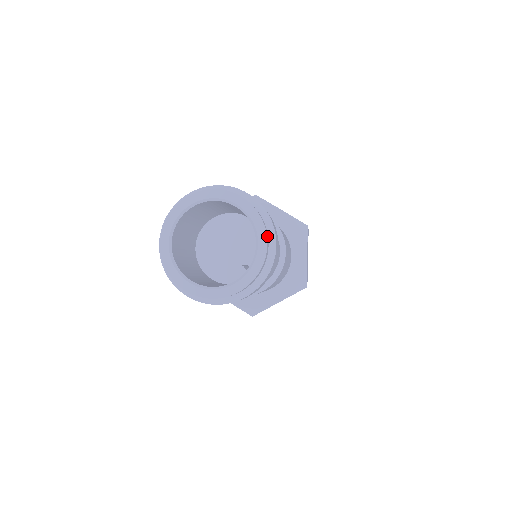
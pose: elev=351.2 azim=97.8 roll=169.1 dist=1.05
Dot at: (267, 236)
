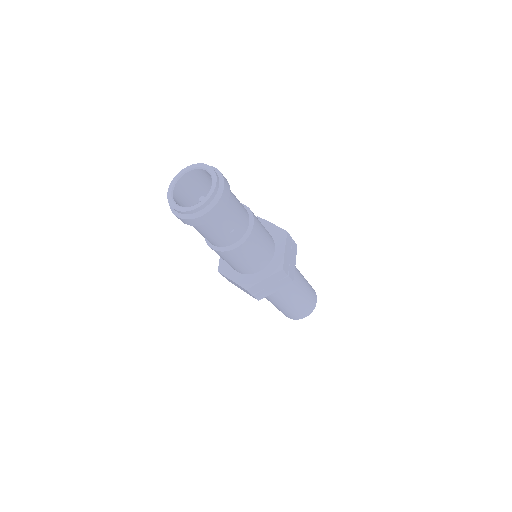
Dot at: (218, 181)
